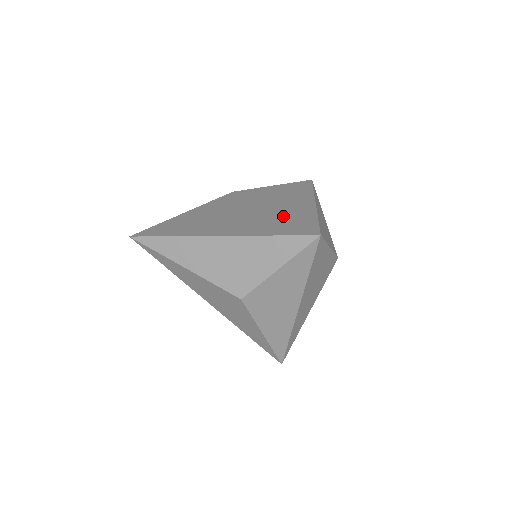
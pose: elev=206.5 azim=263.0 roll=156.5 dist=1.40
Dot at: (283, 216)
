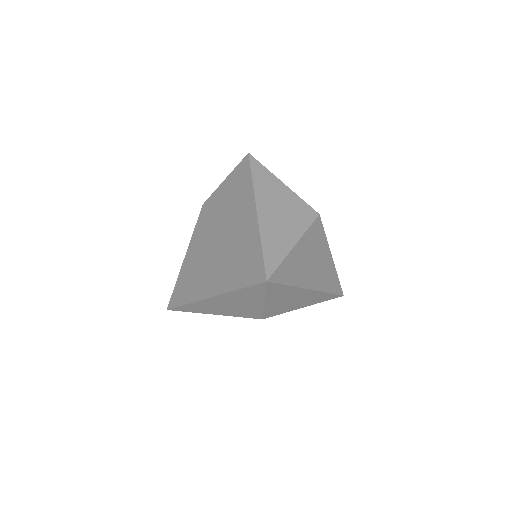
Dot at: (239, 249)
